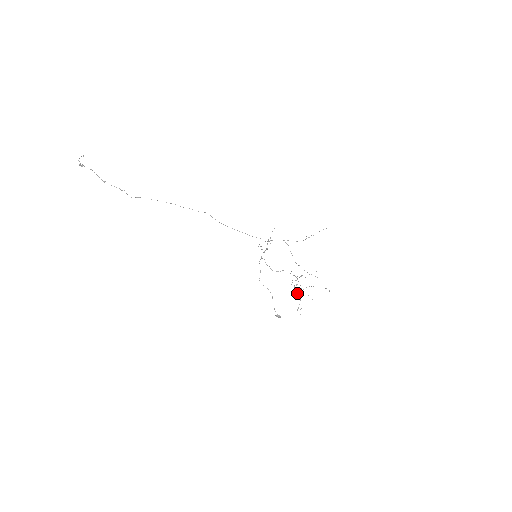
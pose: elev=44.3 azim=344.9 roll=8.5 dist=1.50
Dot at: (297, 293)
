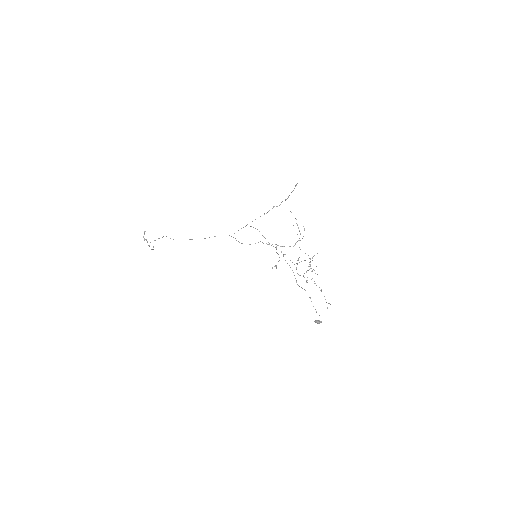
Dot at: (314, 283)
